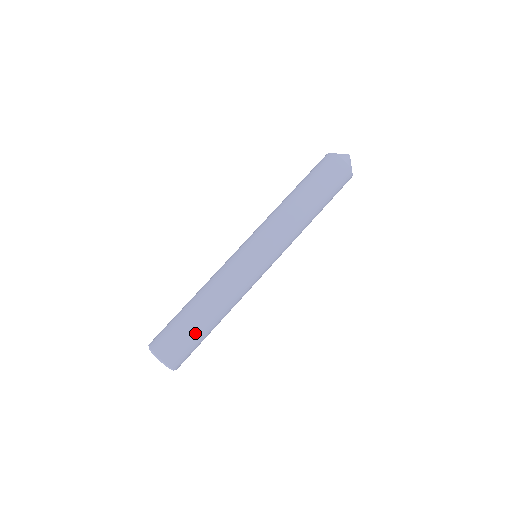
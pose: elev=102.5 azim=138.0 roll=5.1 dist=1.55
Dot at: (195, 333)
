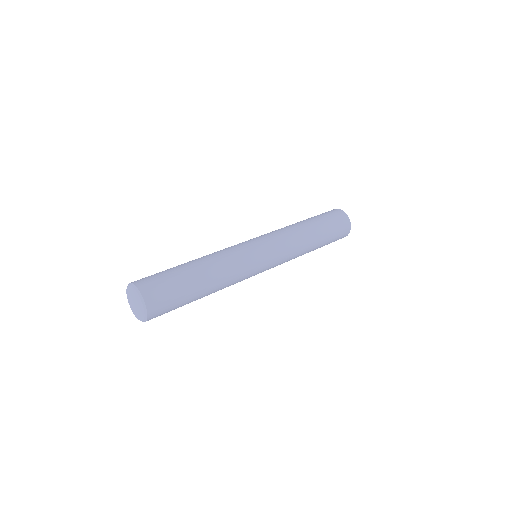
Dot at: (183, 283)
